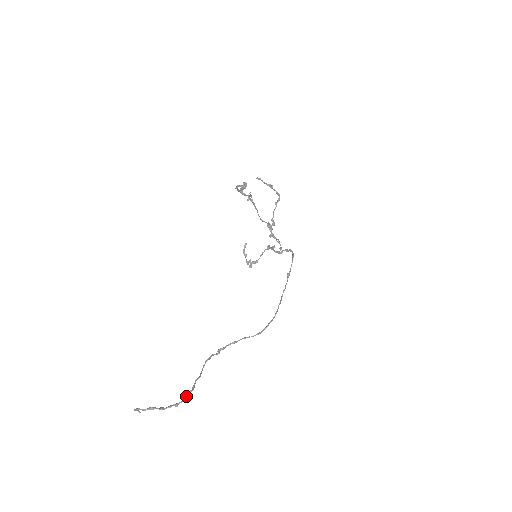
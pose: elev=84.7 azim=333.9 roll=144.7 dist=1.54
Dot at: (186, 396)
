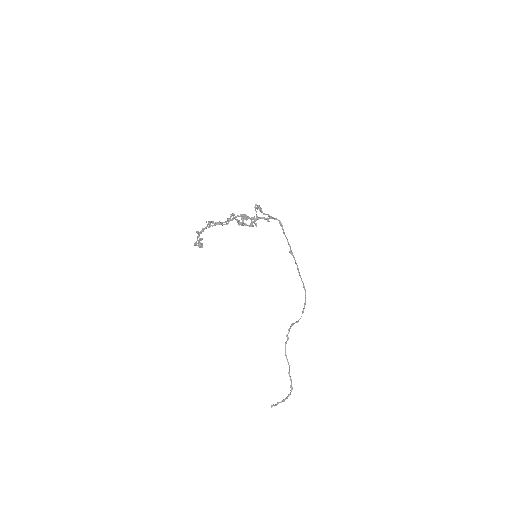
Dot at: (291, 387)
